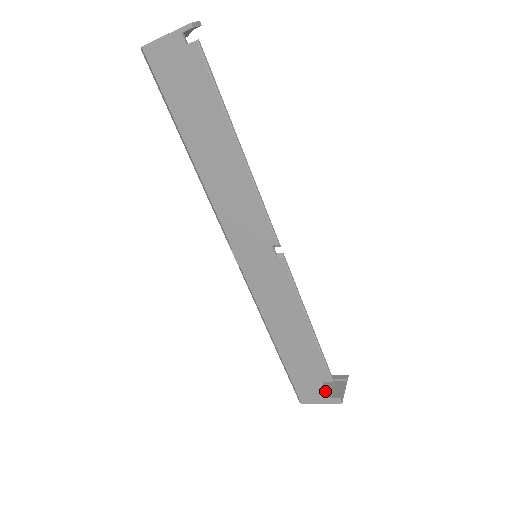
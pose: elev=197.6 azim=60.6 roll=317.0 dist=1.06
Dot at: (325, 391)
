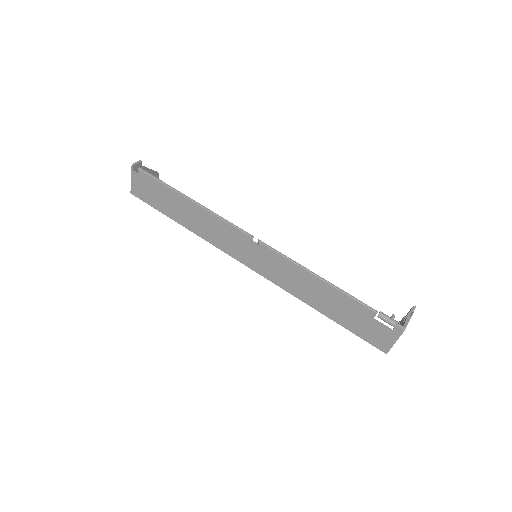
Dot at: (383, 327)
